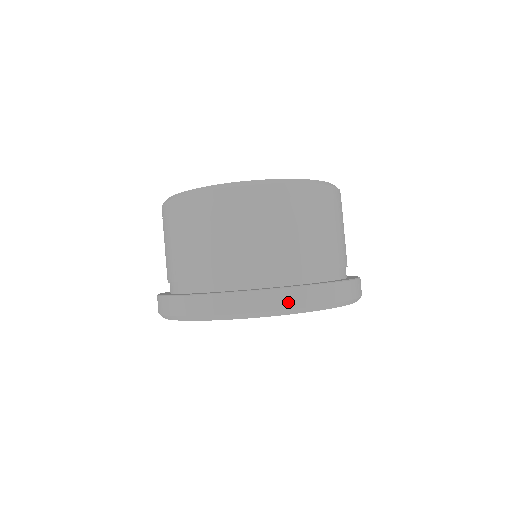
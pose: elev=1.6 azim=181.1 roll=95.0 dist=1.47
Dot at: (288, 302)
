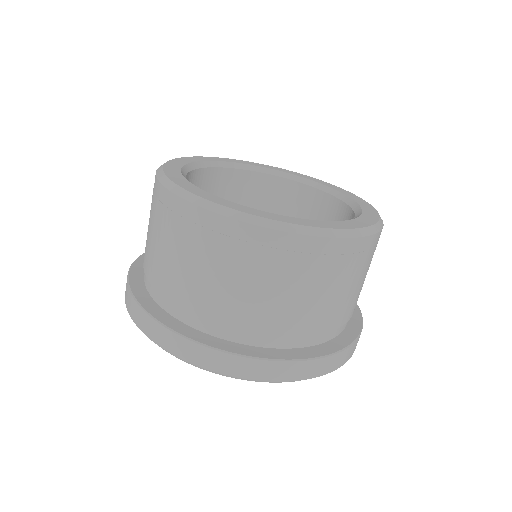
Dot at: (316, 371)
